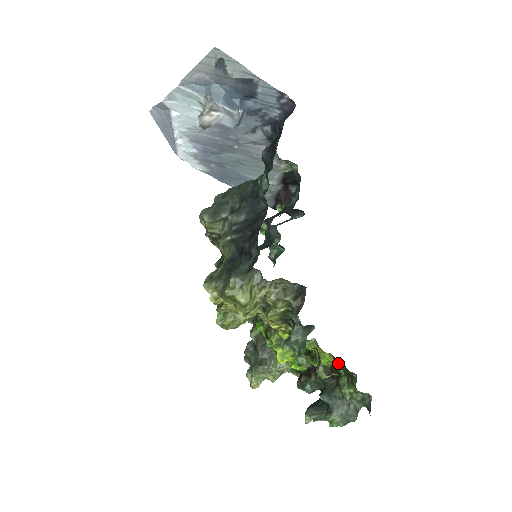
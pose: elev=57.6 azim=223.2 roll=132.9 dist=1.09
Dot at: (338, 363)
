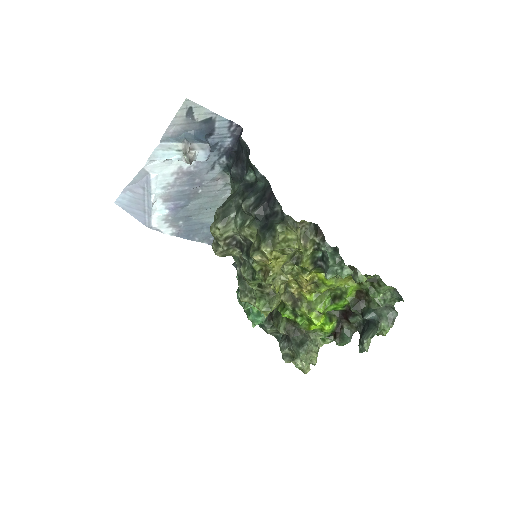
Dot at: occluded
